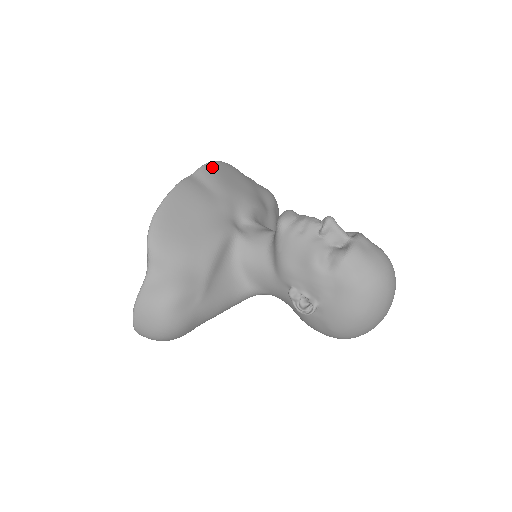
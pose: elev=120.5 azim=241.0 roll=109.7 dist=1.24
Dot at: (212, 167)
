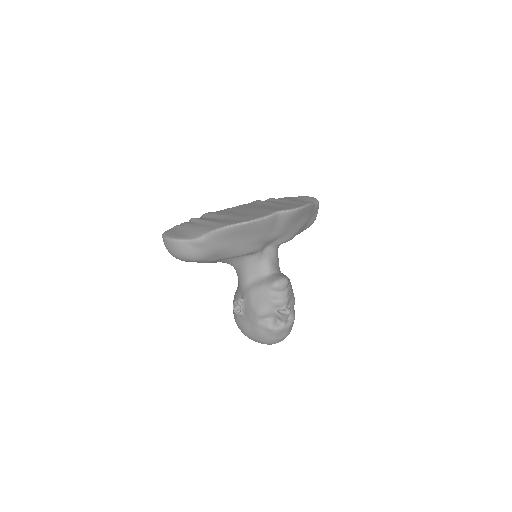
Dot at: (296, 213)
